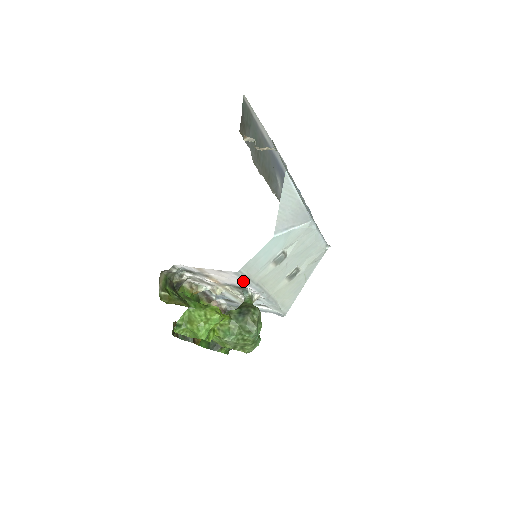
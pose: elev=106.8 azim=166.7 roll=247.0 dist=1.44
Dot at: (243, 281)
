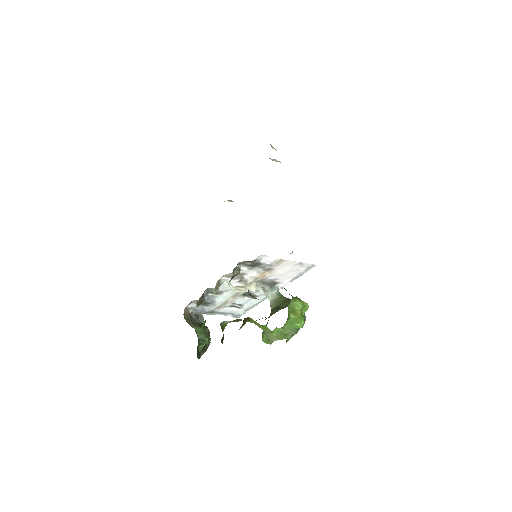
Dot at: (298, 275)
